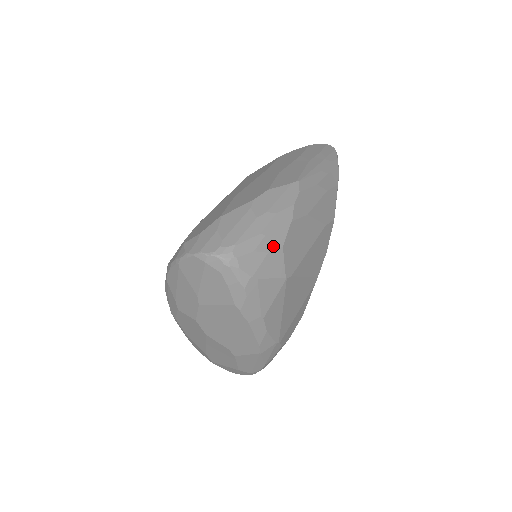
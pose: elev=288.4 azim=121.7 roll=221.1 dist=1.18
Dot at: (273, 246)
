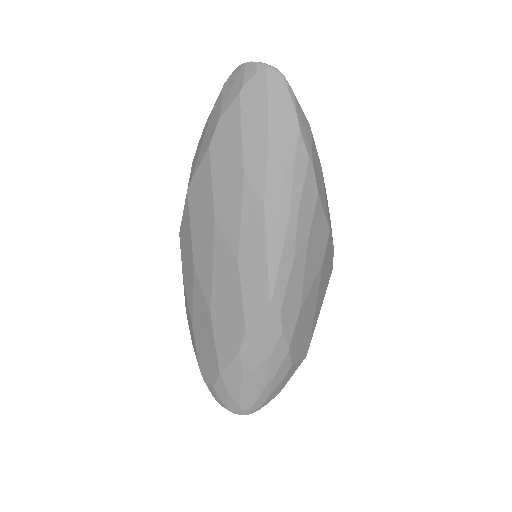
Dot at: (283, 375)
